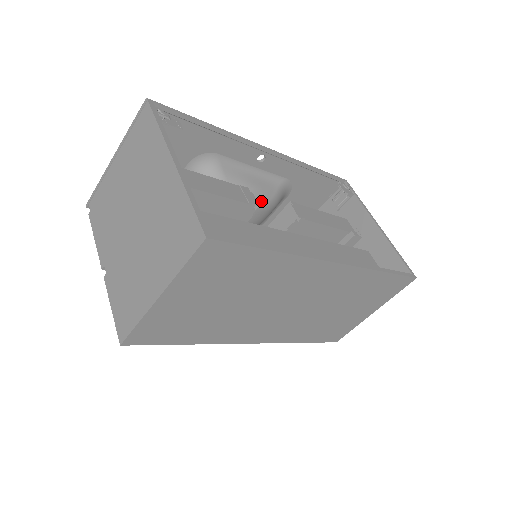
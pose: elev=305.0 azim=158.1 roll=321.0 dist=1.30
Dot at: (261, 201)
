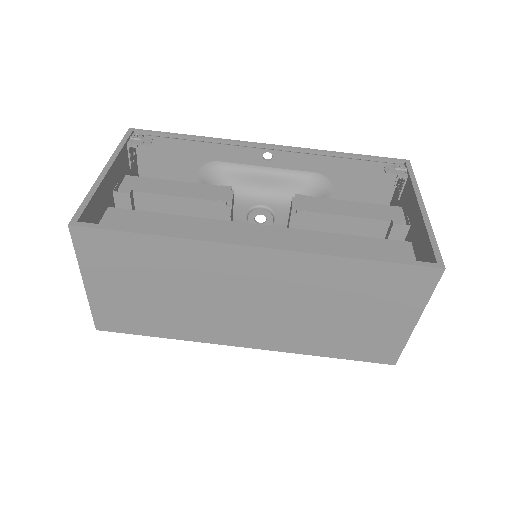
Dot at: (278, 200)
